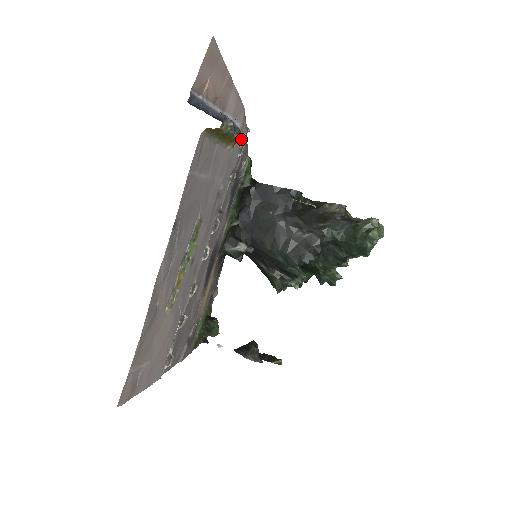
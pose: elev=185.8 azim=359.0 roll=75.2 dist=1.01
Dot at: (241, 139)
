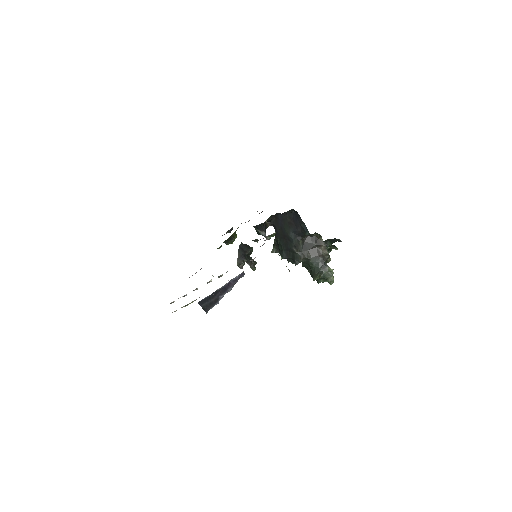
Dot at: (239, 278)
